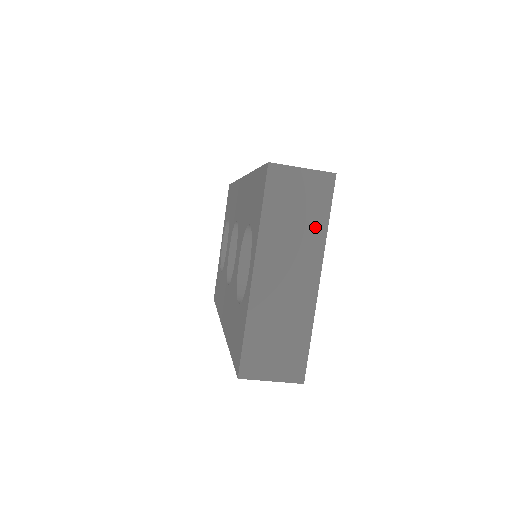
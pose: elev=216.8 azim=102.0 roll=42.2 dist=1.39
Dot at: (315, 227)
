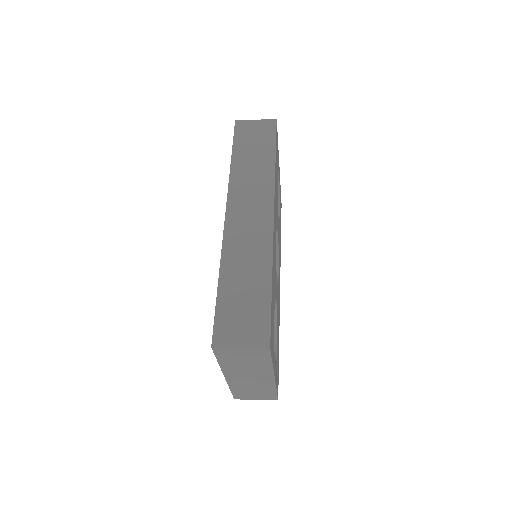
Dot at: (262, 364)
